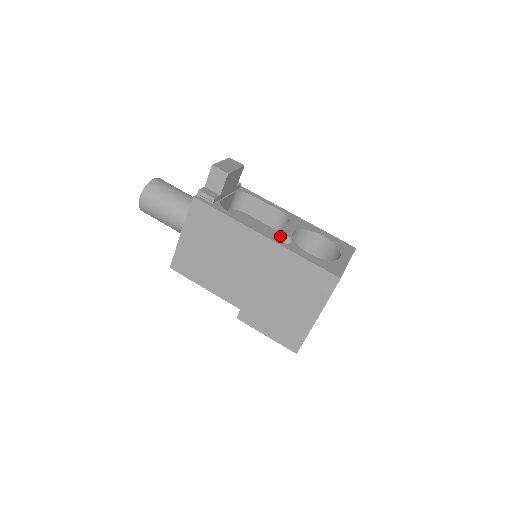
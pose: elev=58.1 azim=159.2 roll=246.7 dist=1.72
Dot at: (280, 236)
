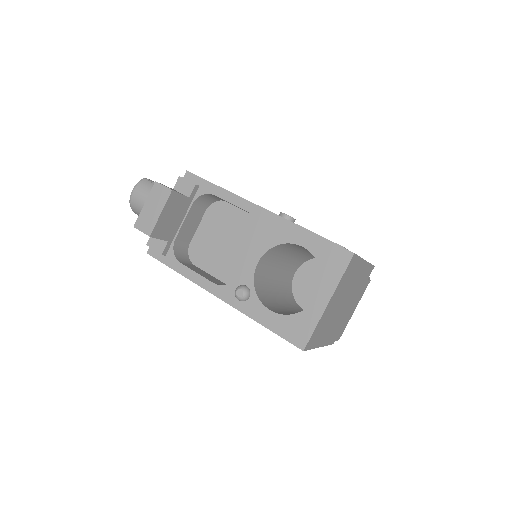
Dot at: (237, 286)
